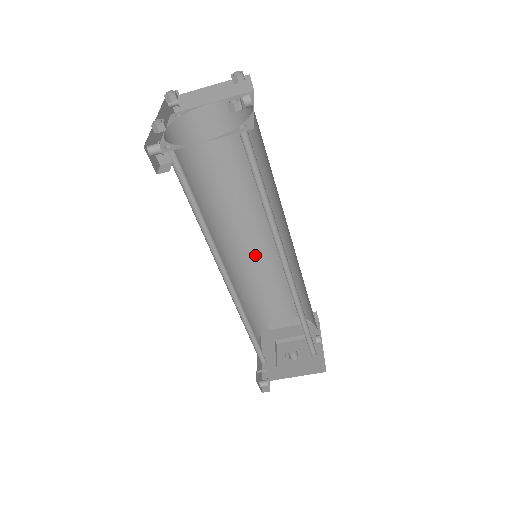
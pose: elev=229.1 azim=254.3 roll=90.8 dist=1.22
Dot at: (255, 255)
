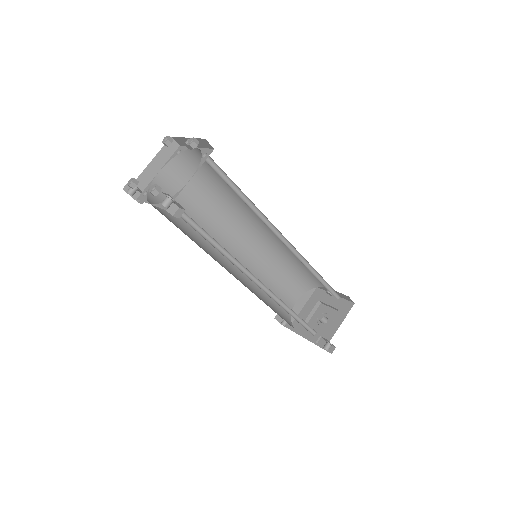
Dot at: (248, 267)
